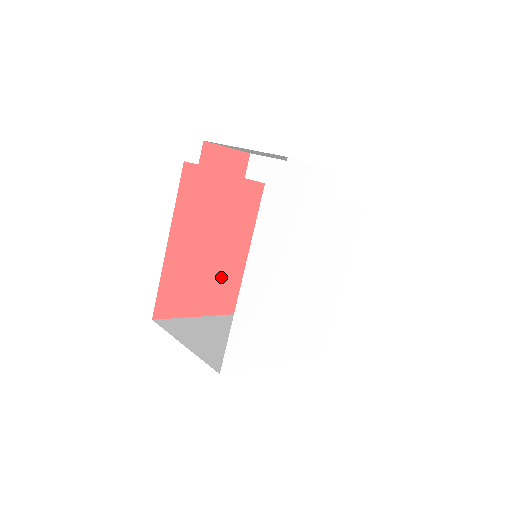
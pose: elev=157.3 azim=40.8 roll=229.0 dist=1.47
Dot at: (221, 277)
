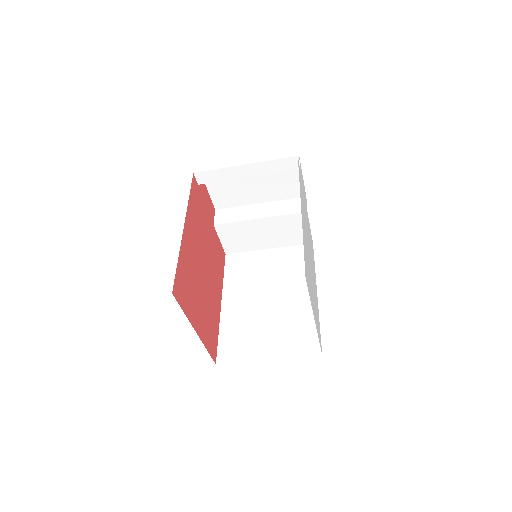
Dot at: (204, 300)
